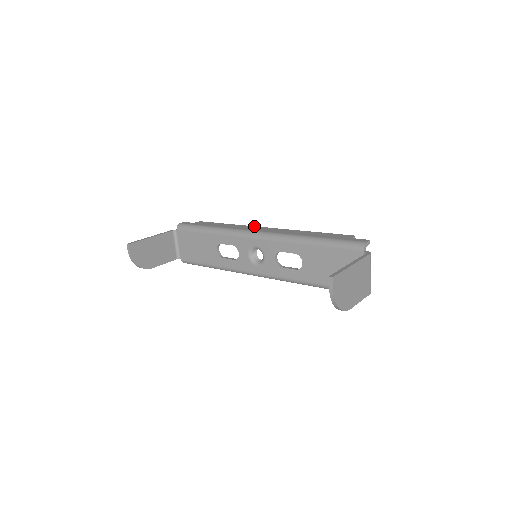
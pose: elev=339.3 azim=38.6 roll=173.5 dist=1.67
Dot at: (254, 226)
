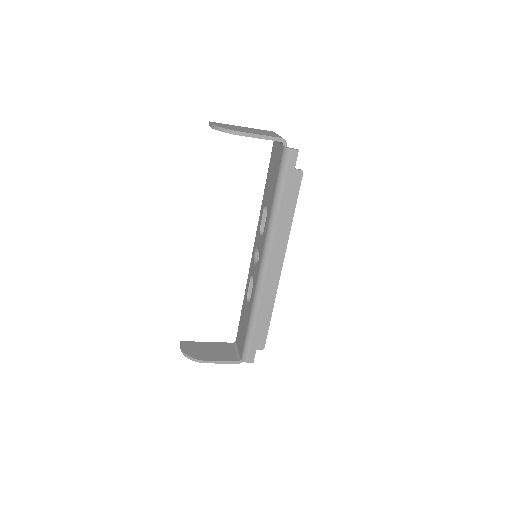
Dot at: occluded
